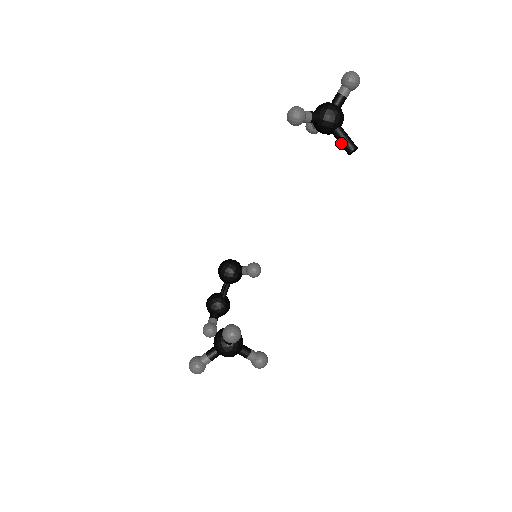
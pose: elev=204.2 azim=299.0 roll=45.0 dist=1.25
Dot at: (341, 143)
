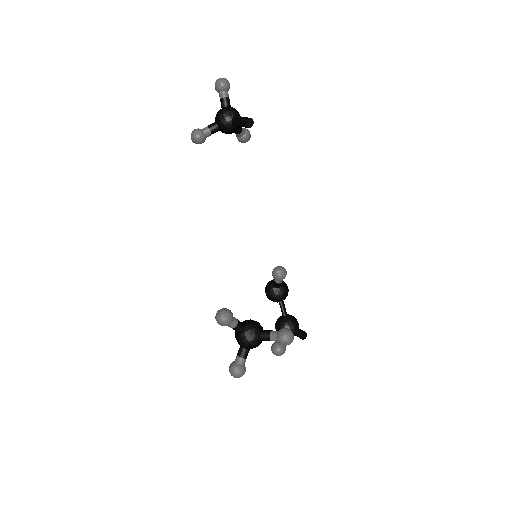
Dot at: (240, 126)
